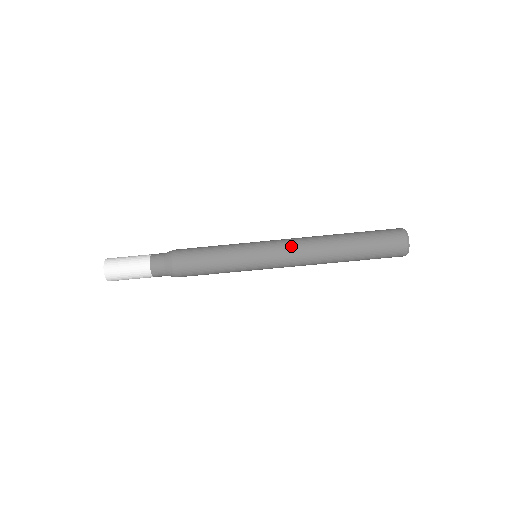
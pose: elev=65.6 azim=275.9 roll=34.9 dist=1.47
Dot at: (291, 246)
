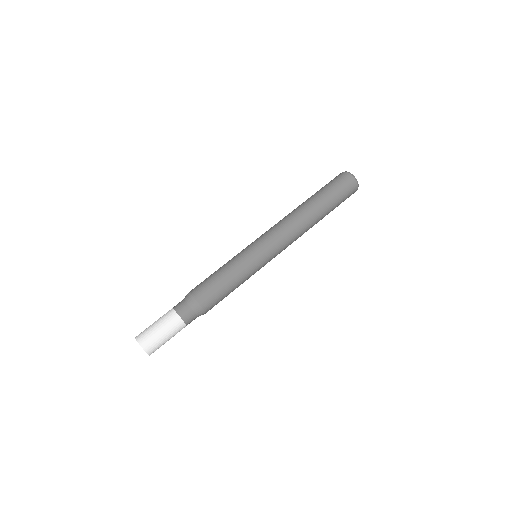
Dot at: (273, 226)
